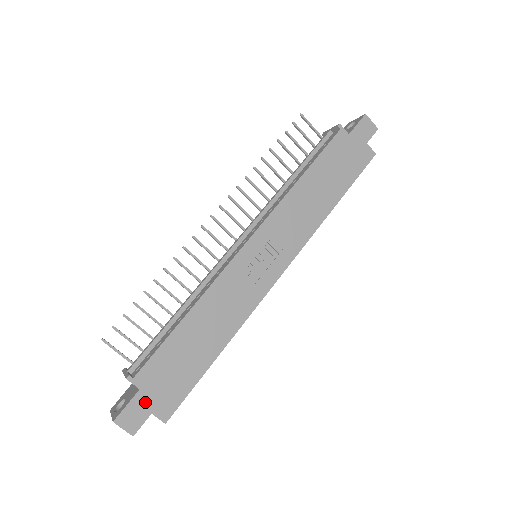
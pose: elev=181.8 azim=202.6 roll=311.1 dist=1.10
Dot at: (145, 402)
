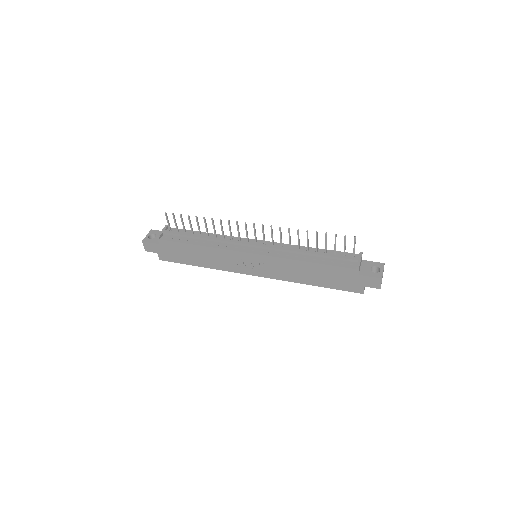
Dot at: (158, 248)
